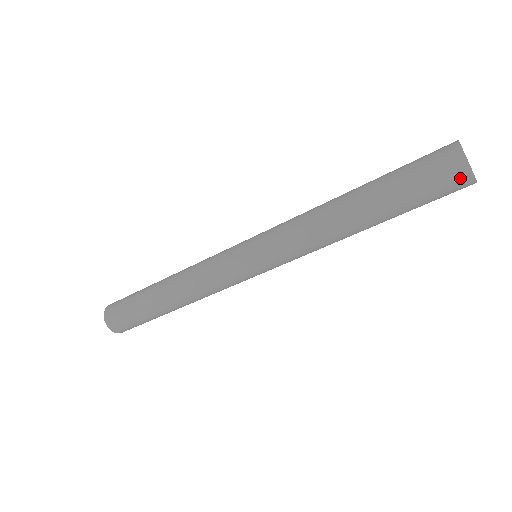
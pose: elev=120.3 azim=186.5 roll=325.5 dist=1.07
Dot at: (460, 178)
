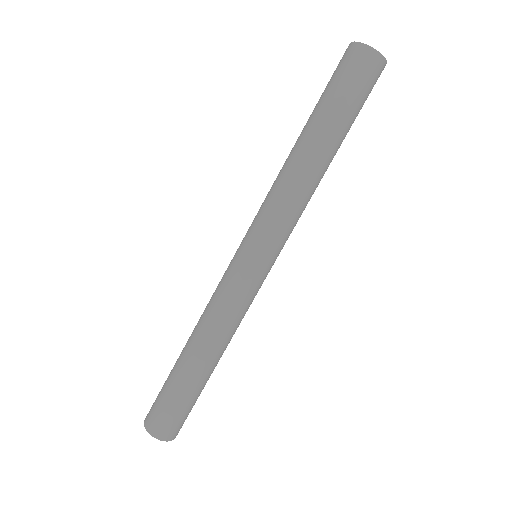
Dot at: (378, 68)
